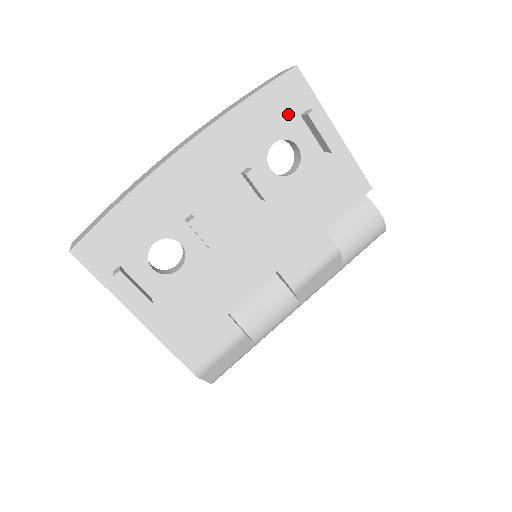
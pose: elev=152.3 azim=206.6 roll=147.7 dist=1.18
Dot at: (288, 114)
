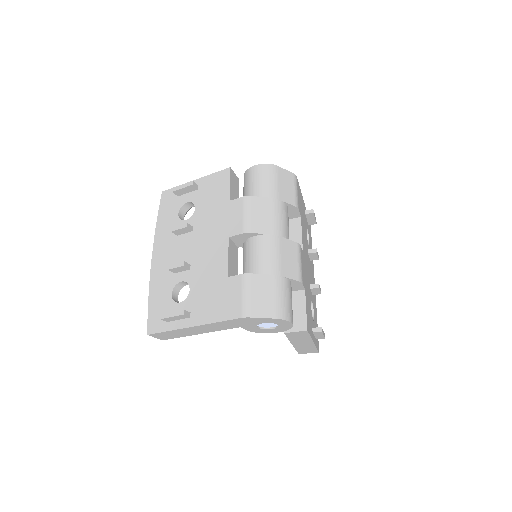
Dot at: (174, 203)
